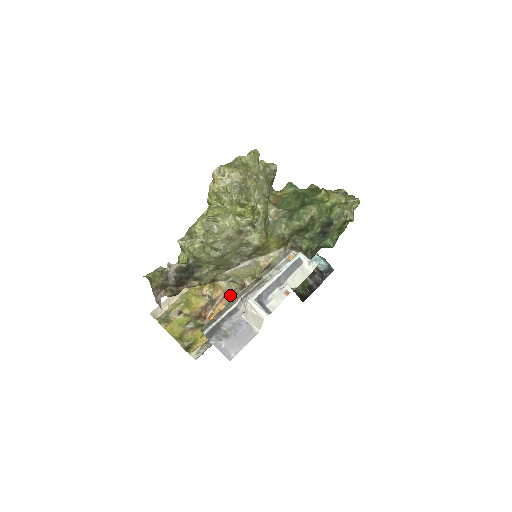
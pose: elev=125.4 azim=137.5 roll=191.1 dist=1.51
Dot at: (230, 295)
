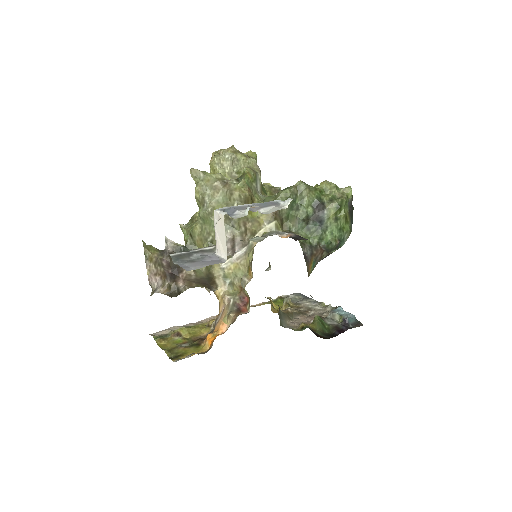
Dot at: (229, 305)
